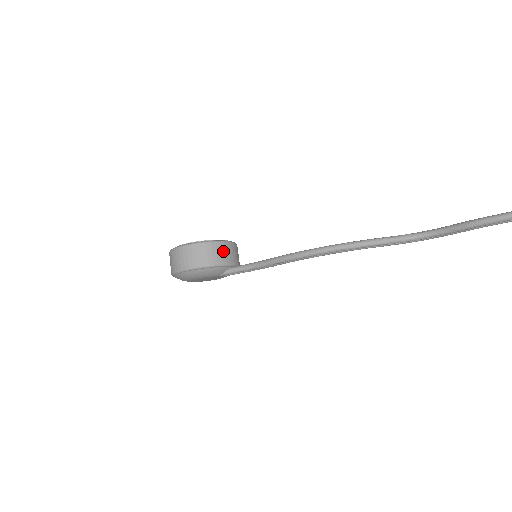
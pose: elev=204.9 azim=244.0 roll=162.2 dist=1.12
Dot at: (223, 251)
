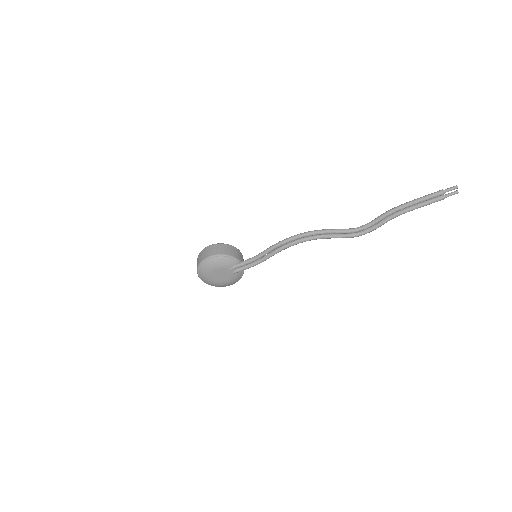
Dot at: (234, 251)
